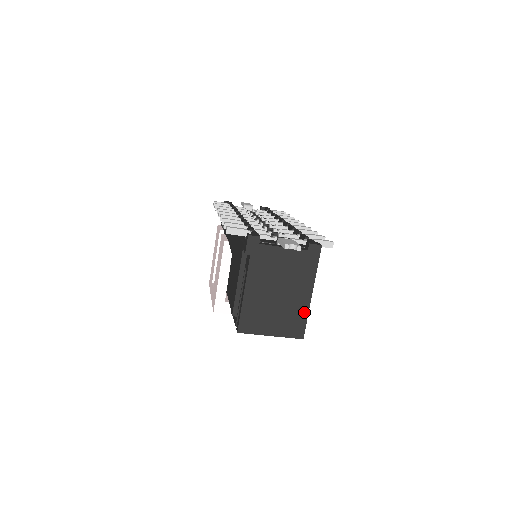
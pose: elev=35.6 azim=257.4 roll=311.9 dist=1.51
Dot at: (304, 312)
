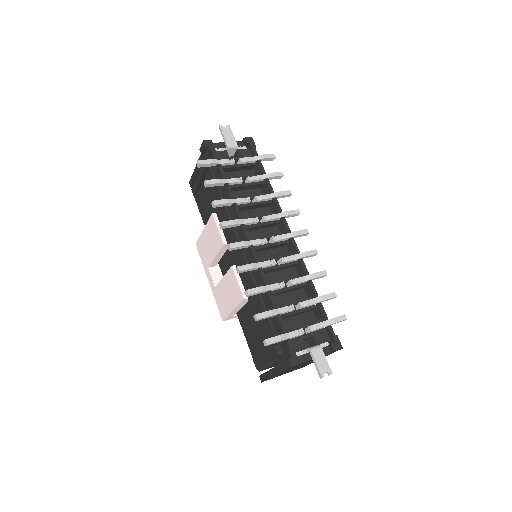
Dot at: occluded
